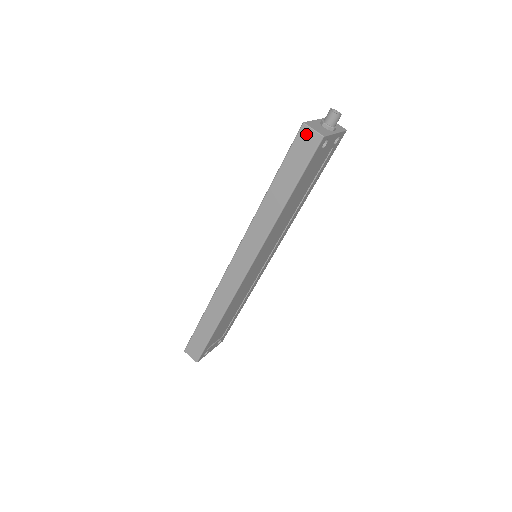
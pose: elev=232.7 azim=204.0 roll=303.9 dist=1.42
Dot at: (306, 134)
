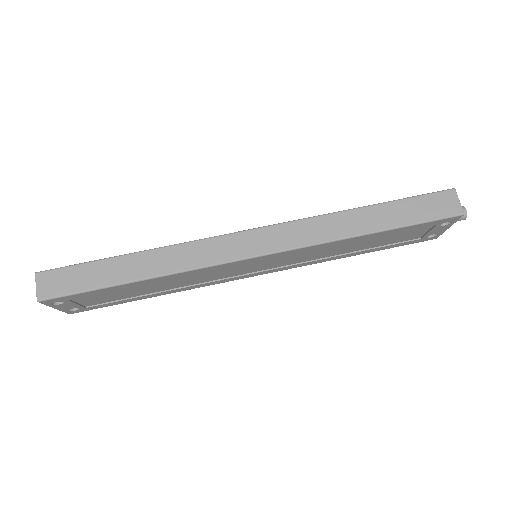
Dot at: (450, 198)
